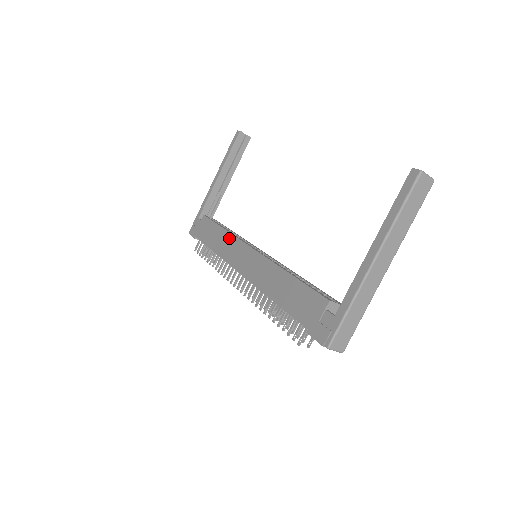
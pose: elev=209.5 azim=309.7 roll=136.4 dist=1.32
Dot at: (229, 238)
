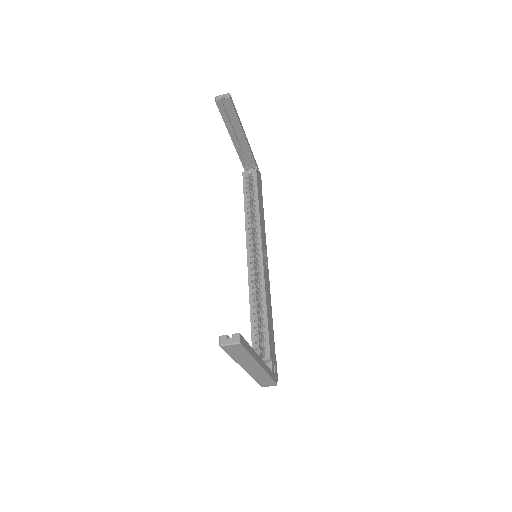
Dot at: occluded
